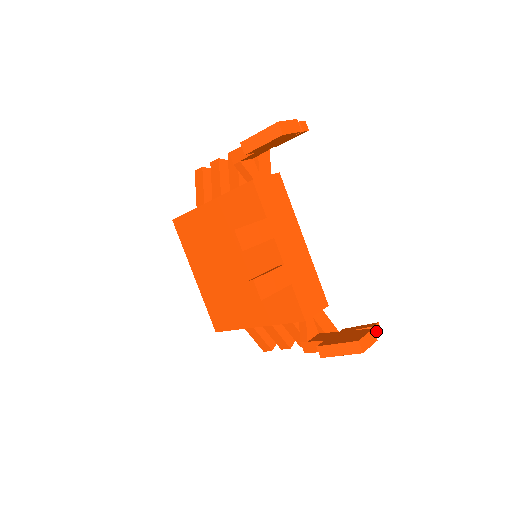
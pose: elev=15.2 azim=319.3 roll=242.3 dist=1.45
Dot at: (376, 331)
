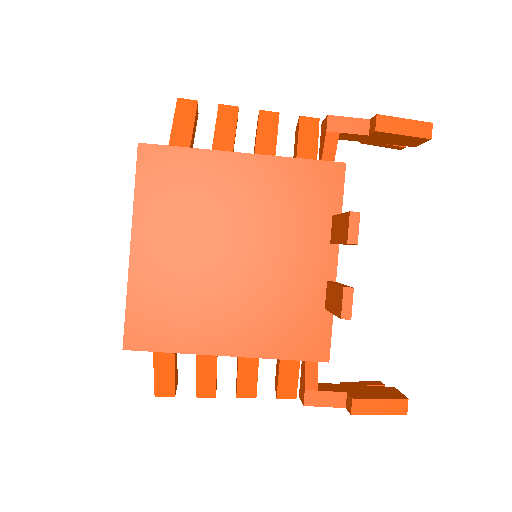
Dot at: occluded
